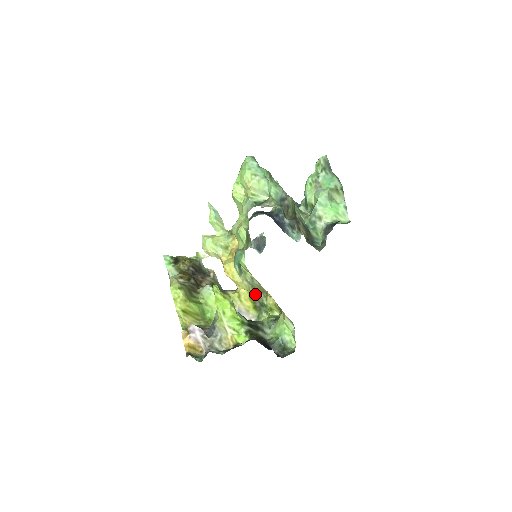
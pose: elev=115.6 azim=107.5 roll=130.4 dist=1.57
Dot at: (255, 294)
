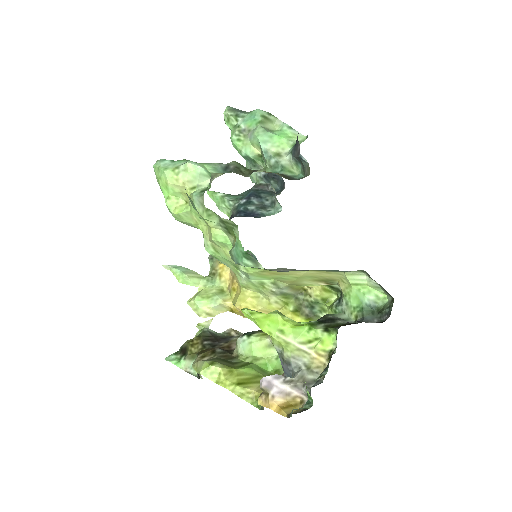
Dot at: (294, 302)
